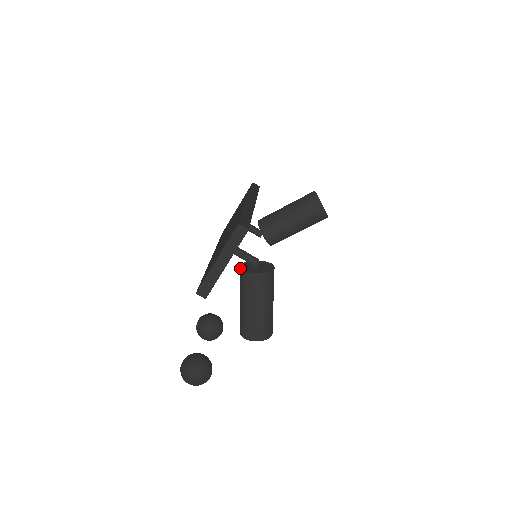
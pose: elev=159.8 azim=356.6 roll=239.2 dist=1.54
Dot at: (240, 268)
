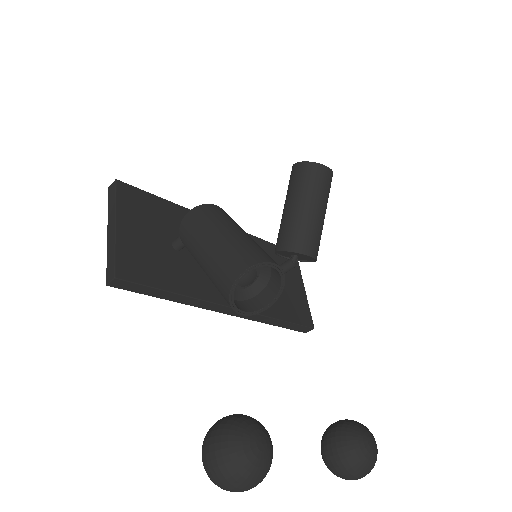
Dot at: occluded
